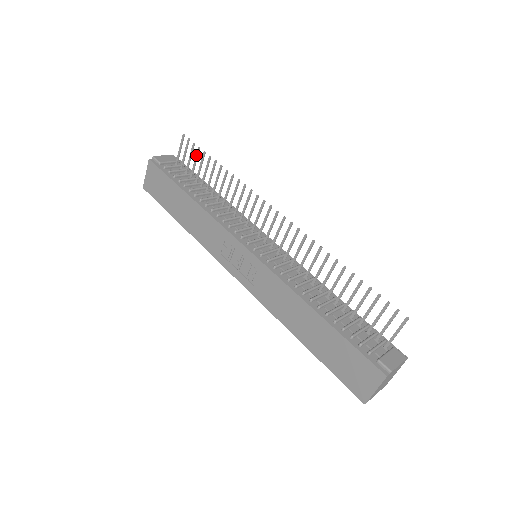
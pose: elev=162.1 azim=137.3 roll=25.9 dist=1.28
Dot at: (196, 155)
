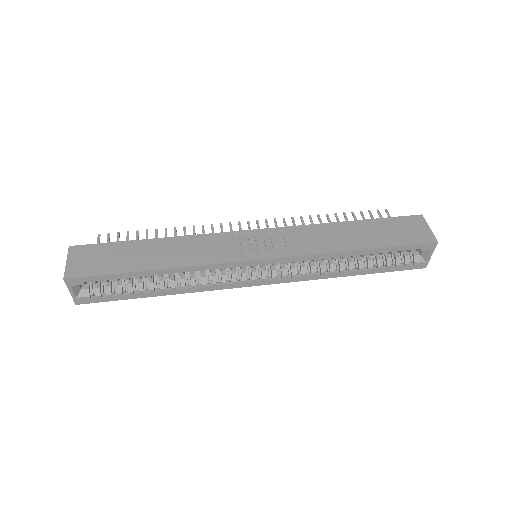
Dot at: (126, 238)
